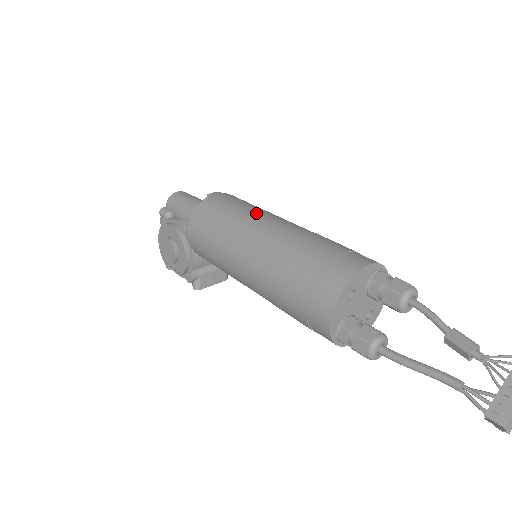
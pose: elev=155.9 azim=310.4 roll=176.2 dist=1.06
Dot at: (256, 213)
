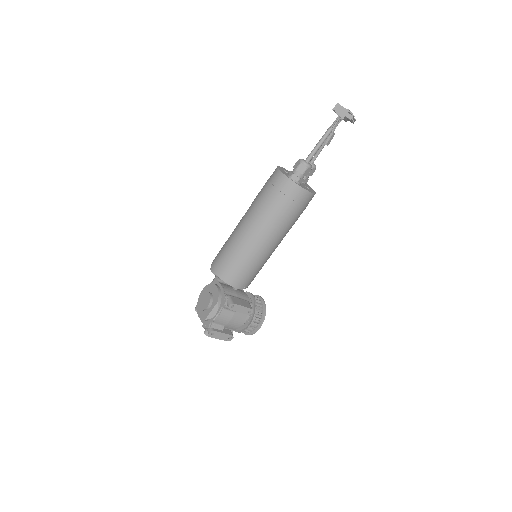
Dot at: occluded
